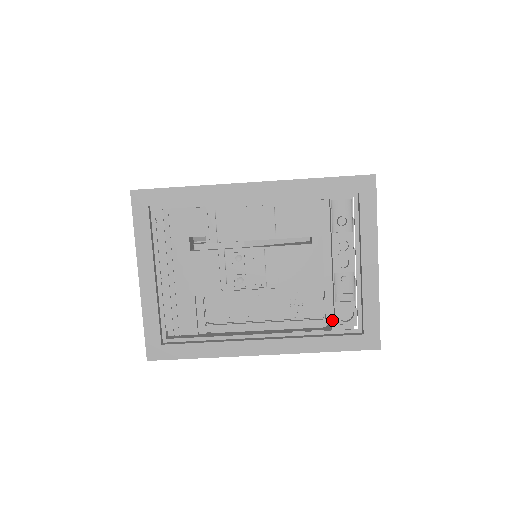
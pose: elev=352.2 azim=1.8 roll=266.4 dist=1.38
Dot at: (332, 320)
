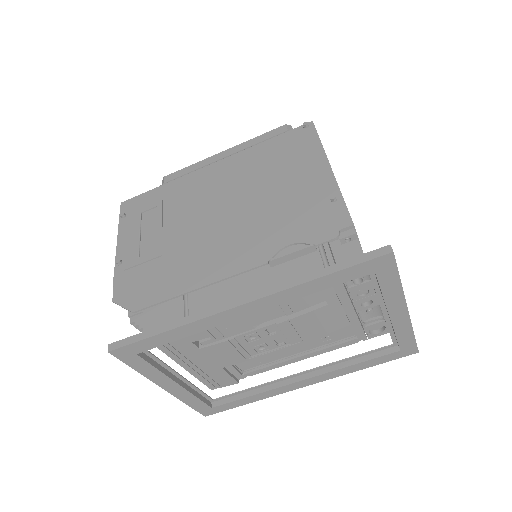
Dot at: (364, 337)
